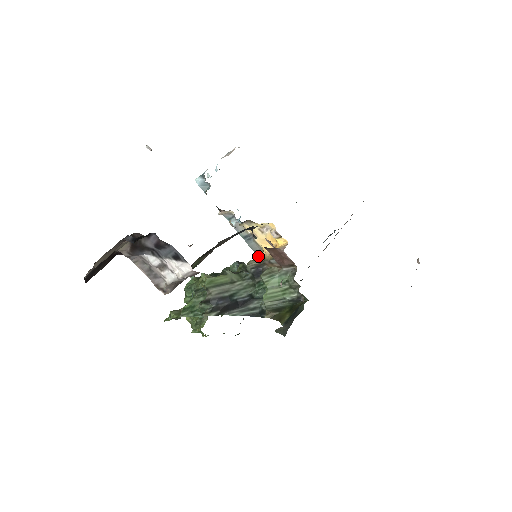
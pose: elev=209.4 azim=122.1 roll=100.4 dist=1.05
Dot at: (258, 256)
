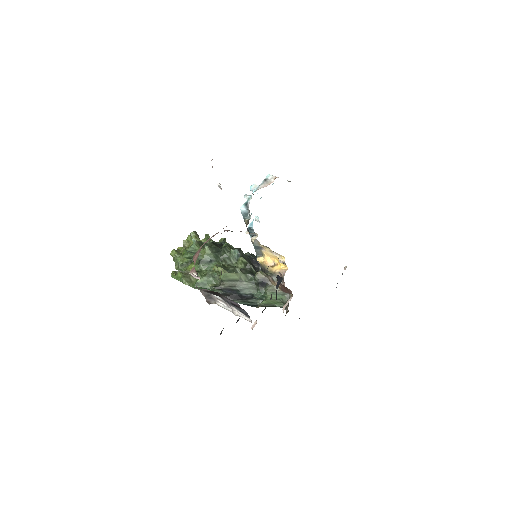
Dot at: (259, 259)
